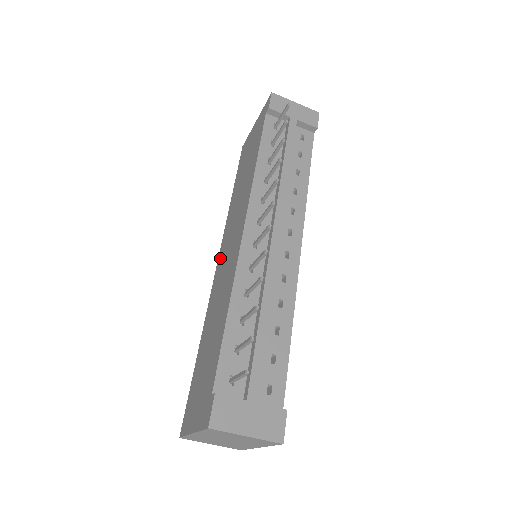
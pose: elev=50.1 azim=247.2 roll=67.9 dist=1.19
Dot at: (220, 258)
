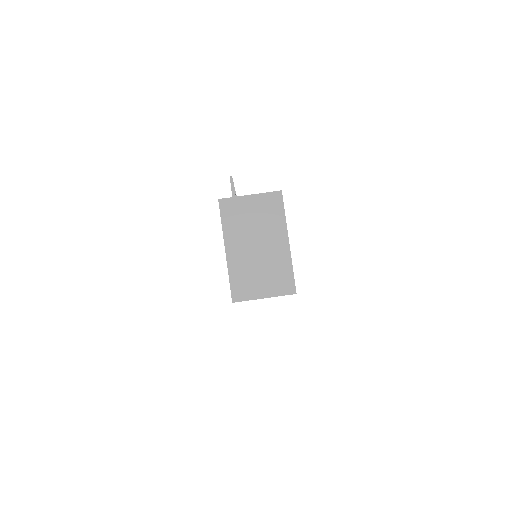
Dot at: occluded
